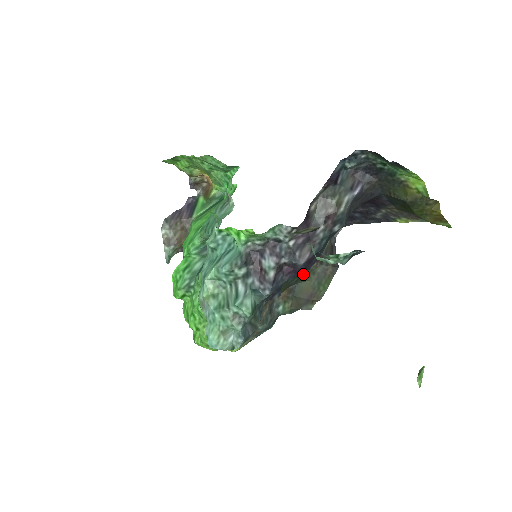
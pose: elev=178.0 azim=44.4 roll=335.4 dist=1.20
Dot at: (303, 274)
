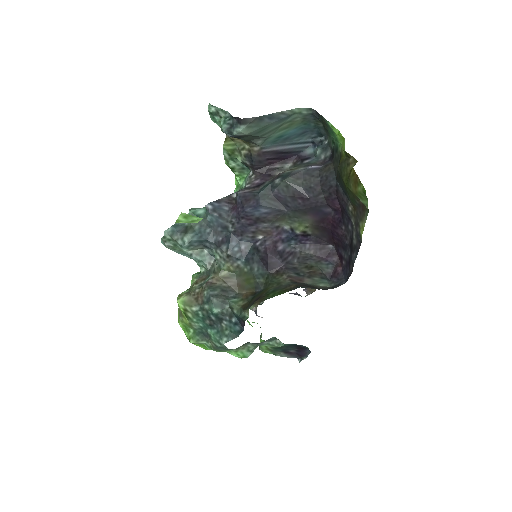
Dot at: (270, 279)
